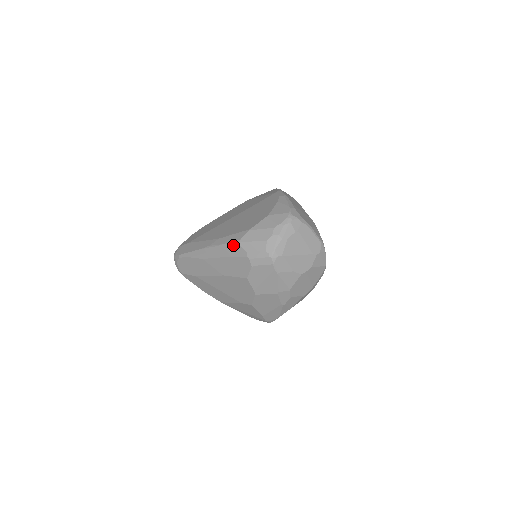
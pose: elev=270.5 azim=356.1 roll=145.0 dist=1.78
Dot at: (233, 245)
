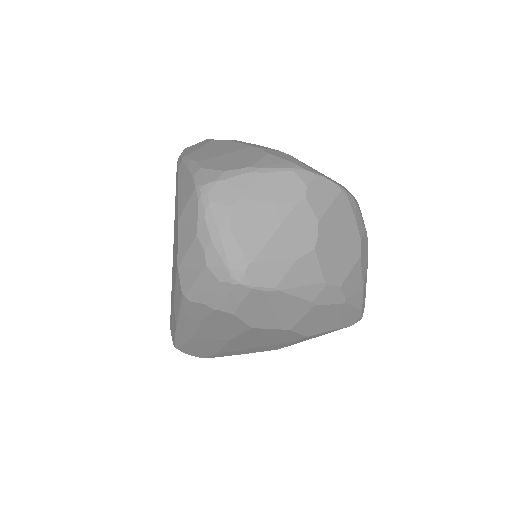
Dot at: (185, 307)
